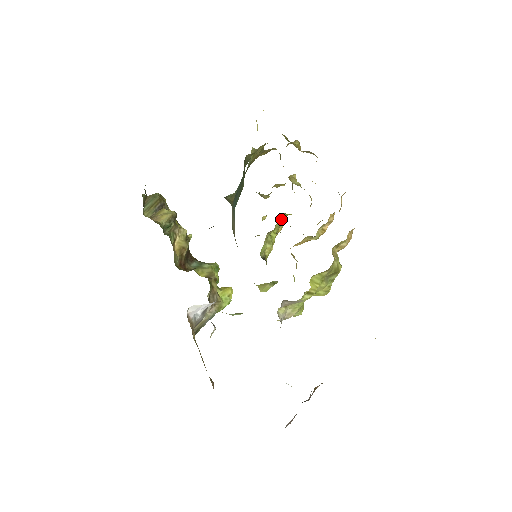
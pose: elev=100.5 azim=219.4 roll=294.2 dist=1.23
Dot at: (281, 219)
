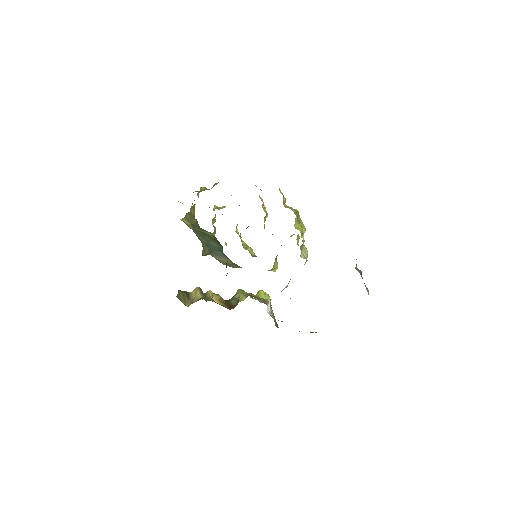
Dot at: (237, 232)
